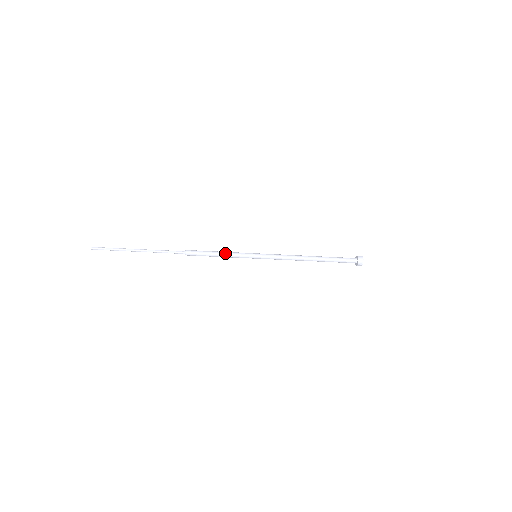
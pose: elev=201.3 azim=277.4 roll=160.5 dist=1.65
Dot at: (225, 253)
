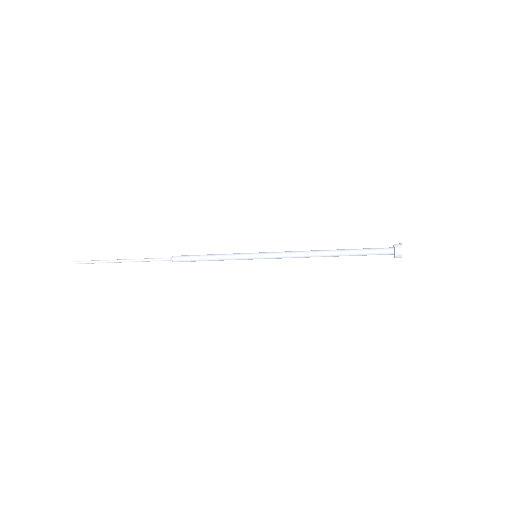
Dot at: (217, 259)
